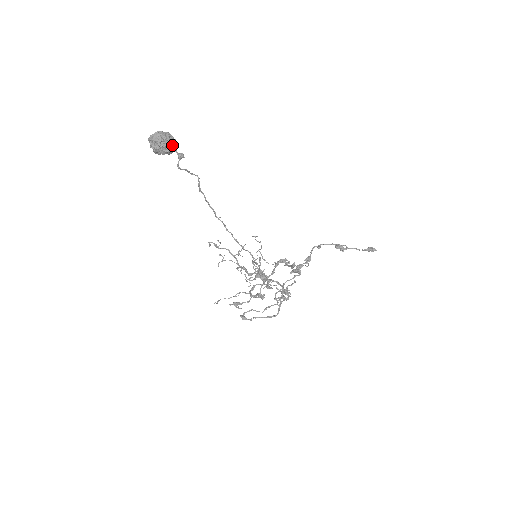
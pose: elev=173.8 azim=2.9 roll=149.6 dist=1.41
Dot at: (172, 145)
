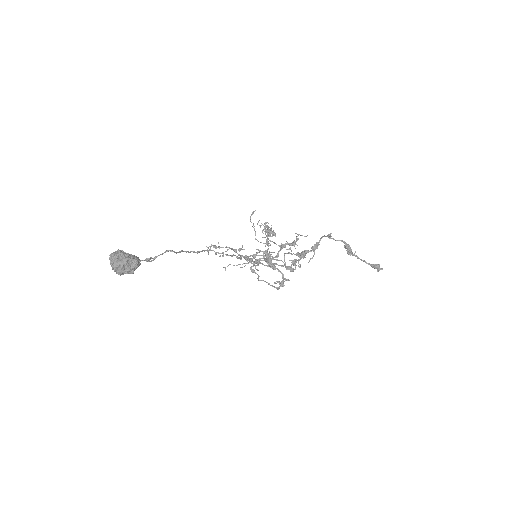
Dot at: (133, 270)
